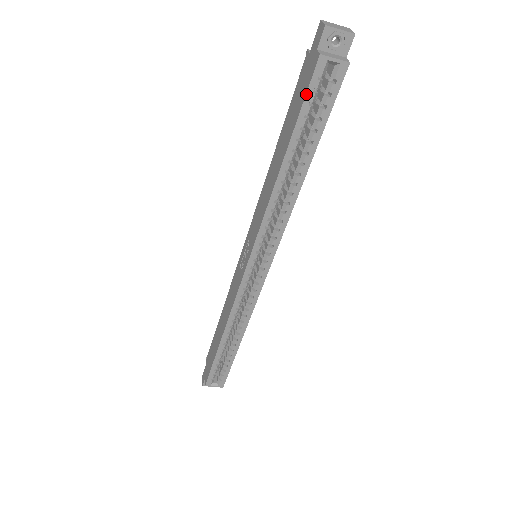
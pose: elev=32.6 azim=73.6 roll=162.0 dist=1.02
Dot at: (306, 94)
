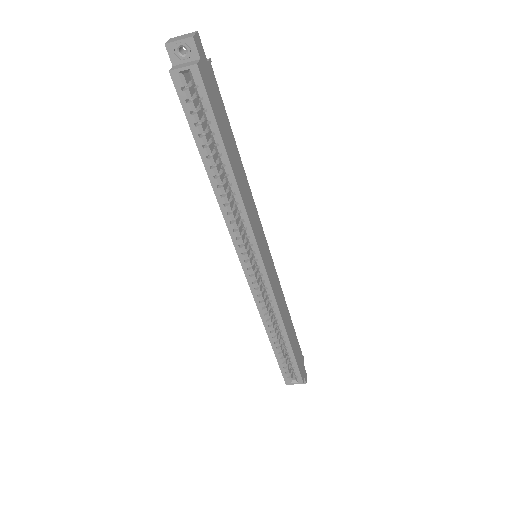
Dot at: occluded
